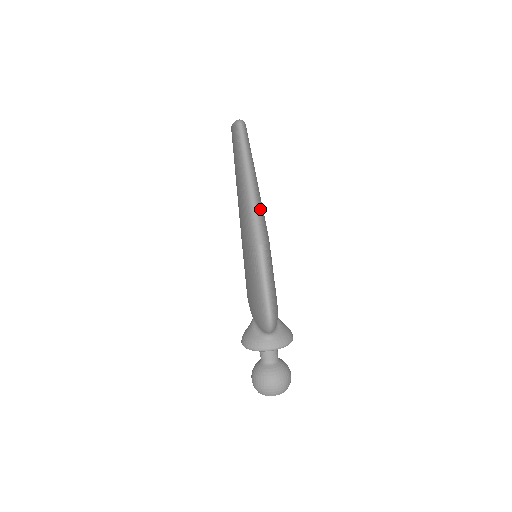
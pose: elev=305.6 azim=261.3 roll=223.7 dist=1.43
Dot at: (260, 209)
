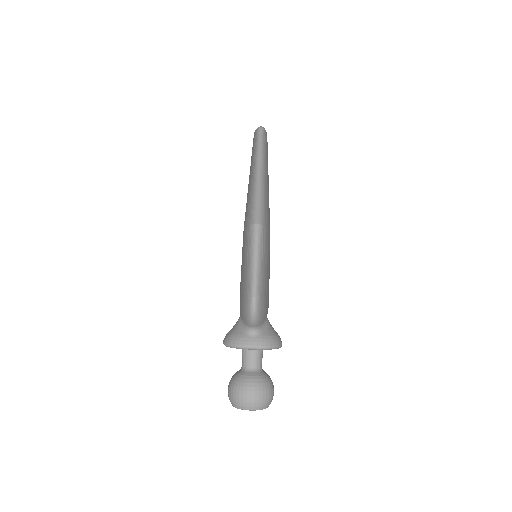
Dot at: (264, 197)
